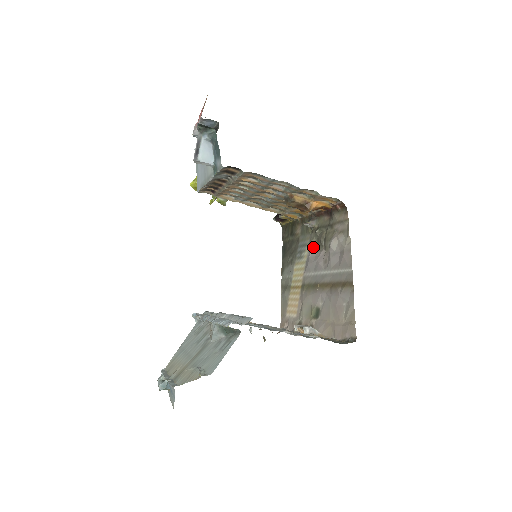
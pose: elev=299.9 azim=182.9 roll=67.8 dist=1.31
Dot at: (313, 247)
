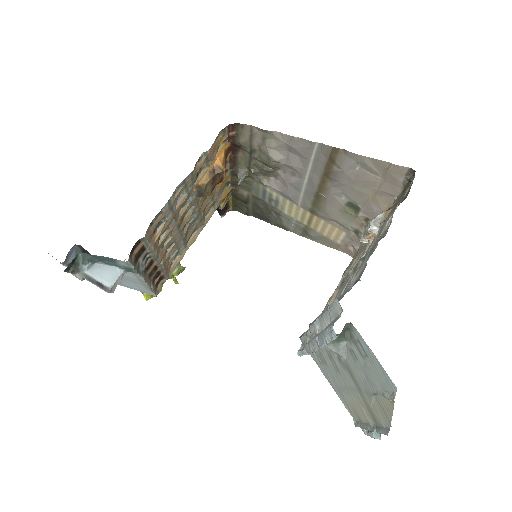
Dot at: (270, 183)
